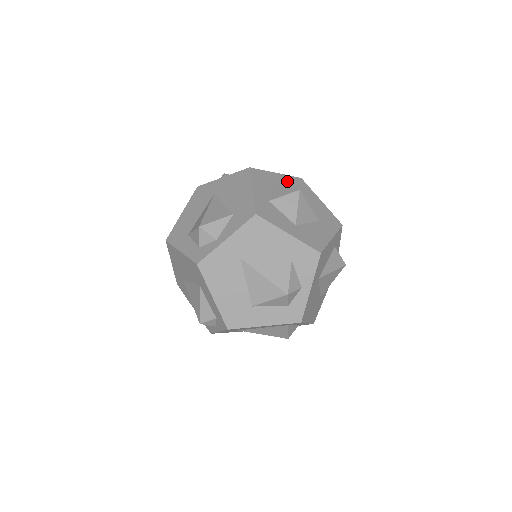
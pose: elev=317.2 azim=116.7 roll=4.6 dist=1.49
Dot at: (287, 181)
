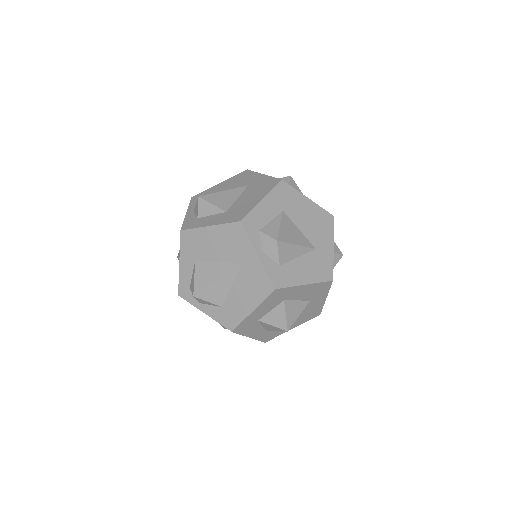
Dot at: (266, 307)
